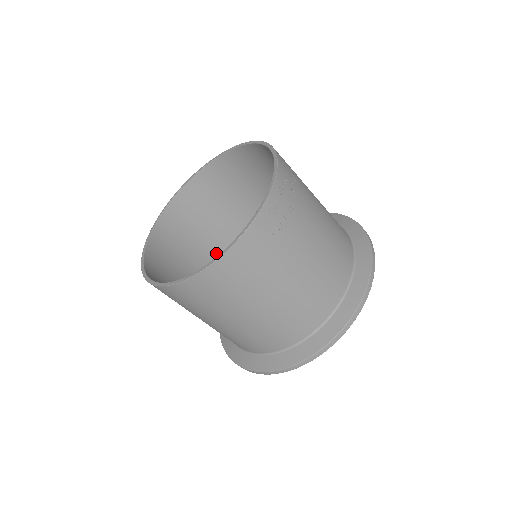
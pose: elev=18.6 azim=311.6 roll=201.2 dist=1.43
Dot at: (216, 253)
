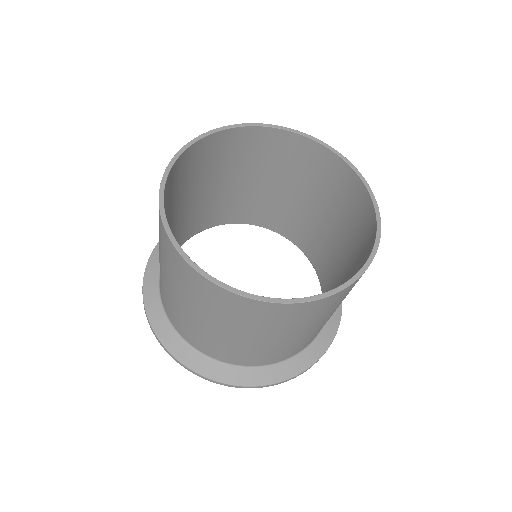
Dot at: (174, 224)
